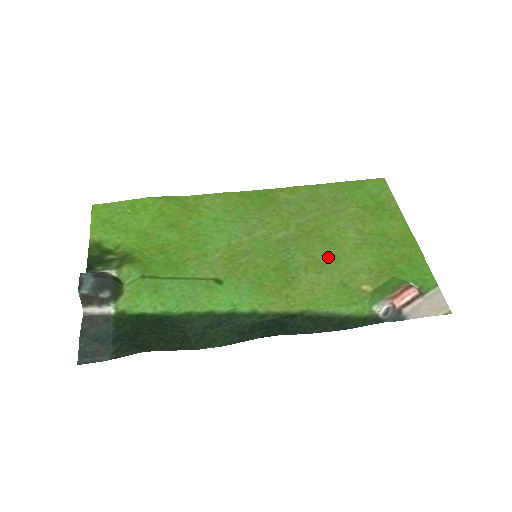
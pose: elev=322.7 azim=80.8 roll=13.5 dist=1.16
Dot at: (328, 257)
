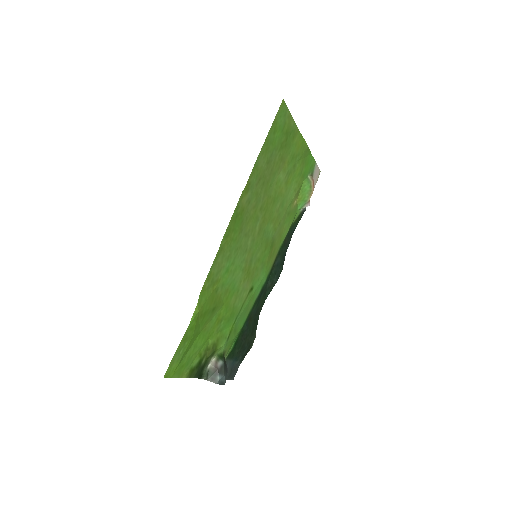
Dot at: (279, 209)
